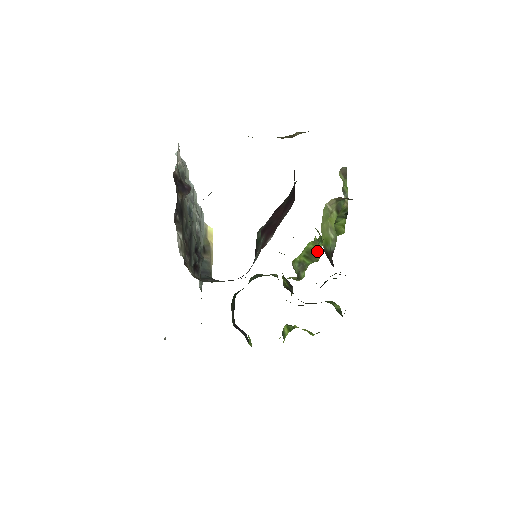
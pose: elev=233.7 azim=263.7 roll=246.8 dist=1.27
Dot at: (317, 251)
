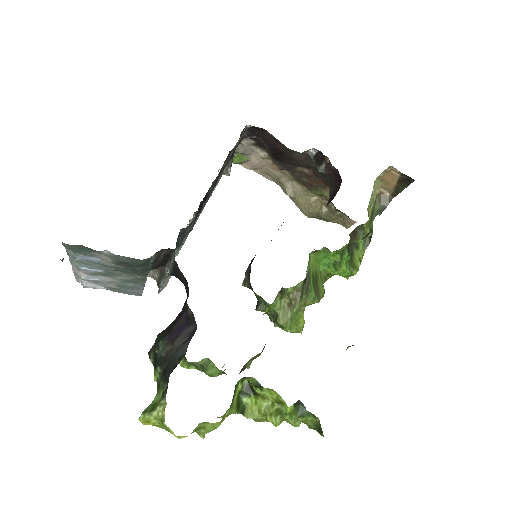
Dot at: (321, 289)
